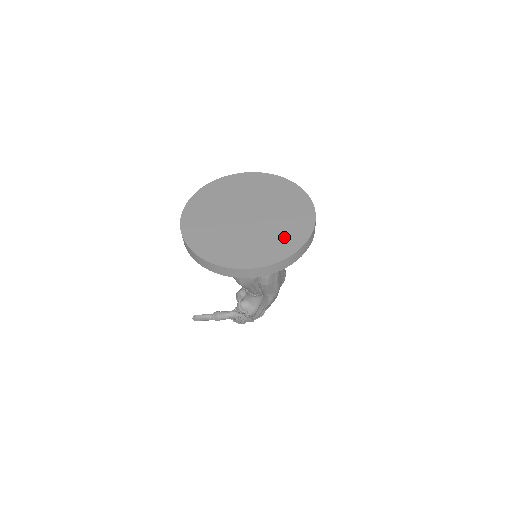
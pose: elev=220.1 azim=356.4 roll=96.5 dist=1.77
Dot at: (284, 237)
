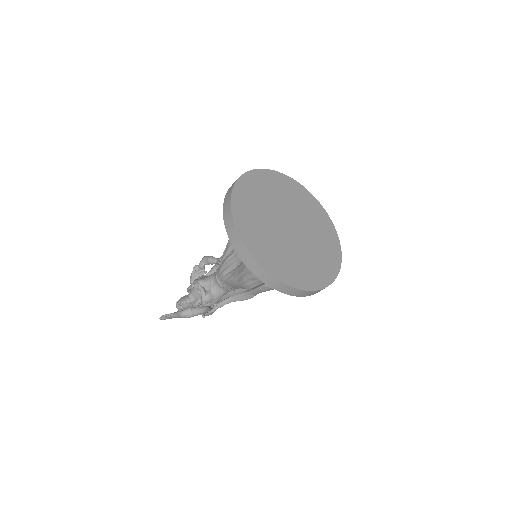
Dot at: (326, 253)
